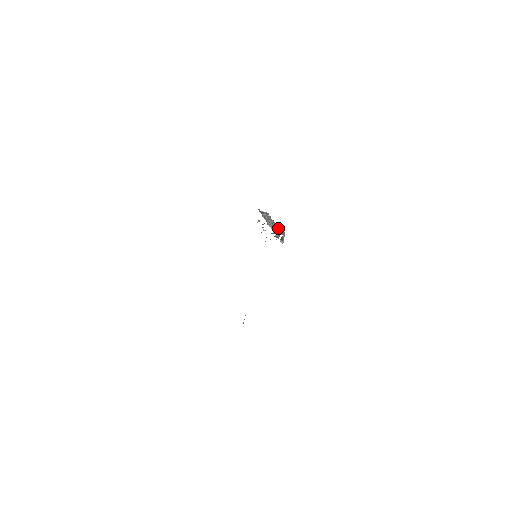
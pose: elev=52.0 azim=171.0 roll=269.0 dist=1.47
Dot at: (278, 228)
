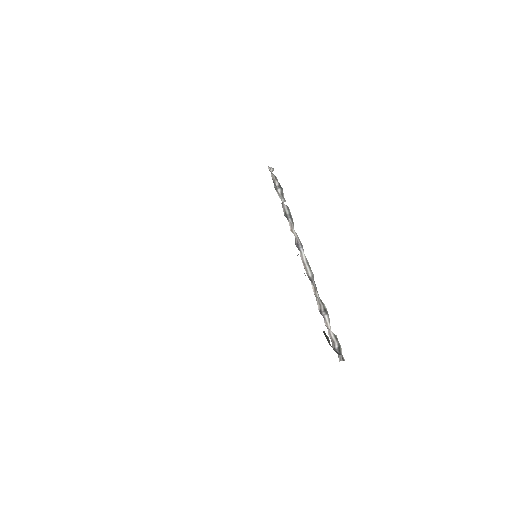
Dot at: (328, 317)
